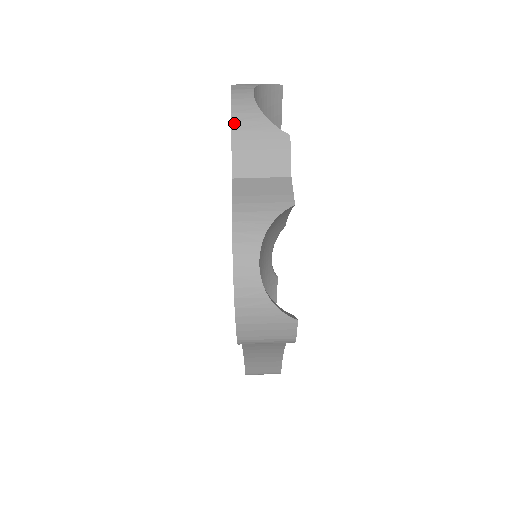
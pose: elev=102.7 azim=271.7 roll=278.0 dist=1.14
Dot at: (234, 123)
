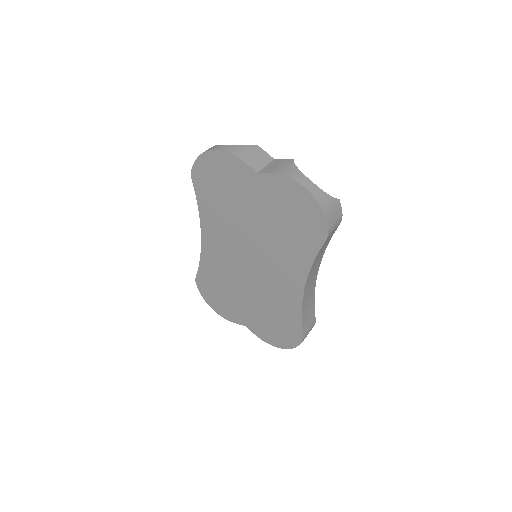
Dot at: (234, 154)
